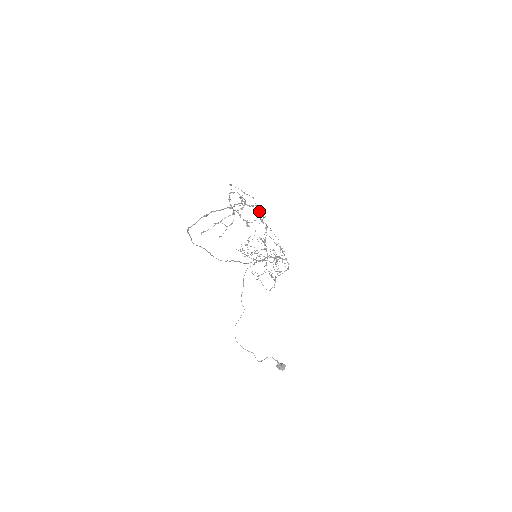
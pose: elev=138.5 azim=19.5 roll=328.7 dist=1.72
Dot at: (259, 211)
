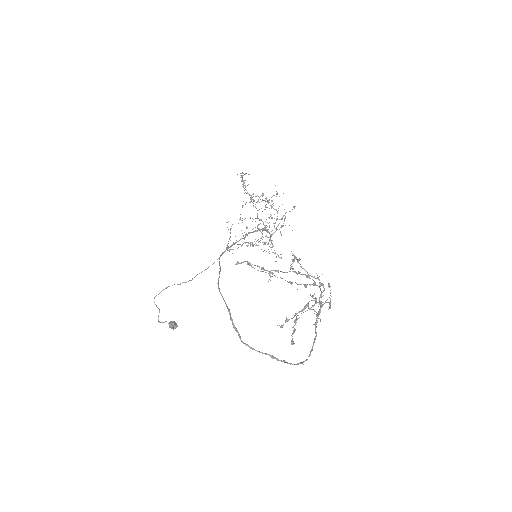
Dot at: (318, 316)
